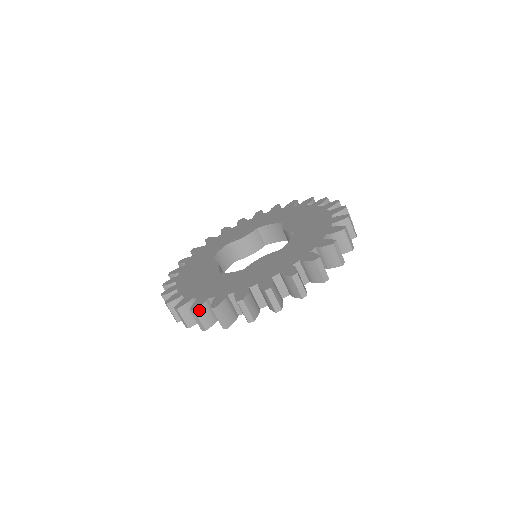
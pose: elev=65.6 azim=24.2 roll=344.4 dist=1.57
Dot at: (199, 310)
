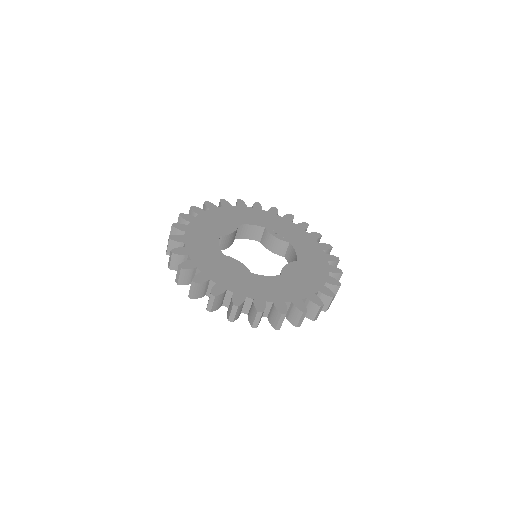
Dot at: (172, 242)
